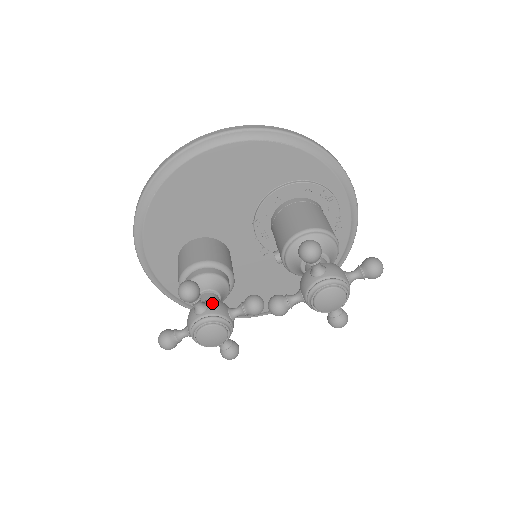
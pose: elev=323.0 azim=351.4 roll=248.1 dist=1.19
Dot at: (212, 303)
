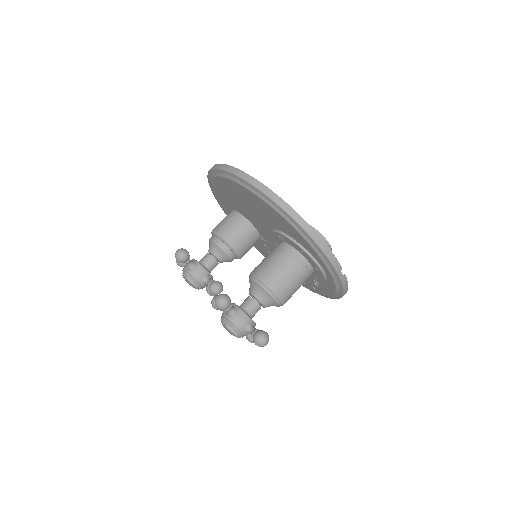
Dot at: (197, 268)
